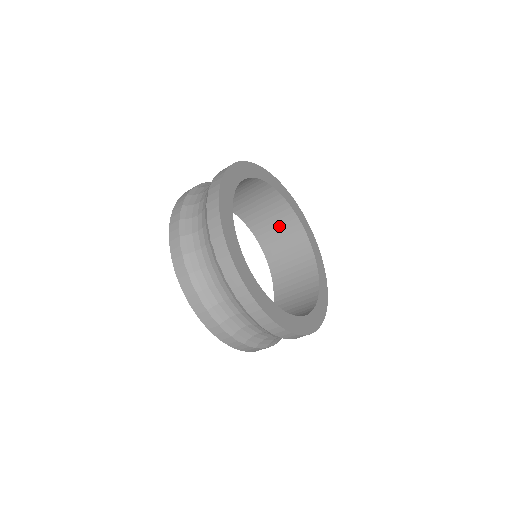
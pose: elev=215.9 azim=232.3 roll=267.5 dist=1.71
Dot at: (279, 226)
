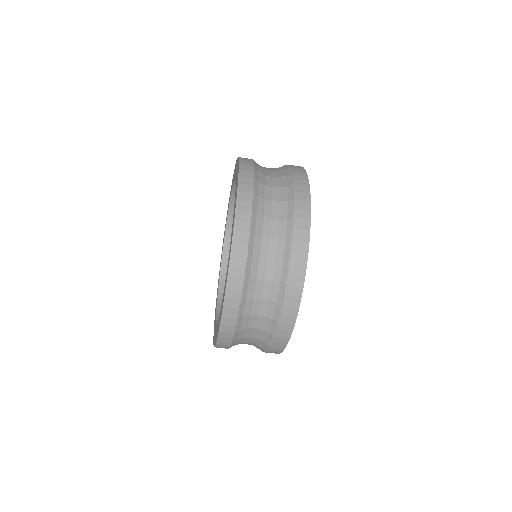
Dot at: occluded
